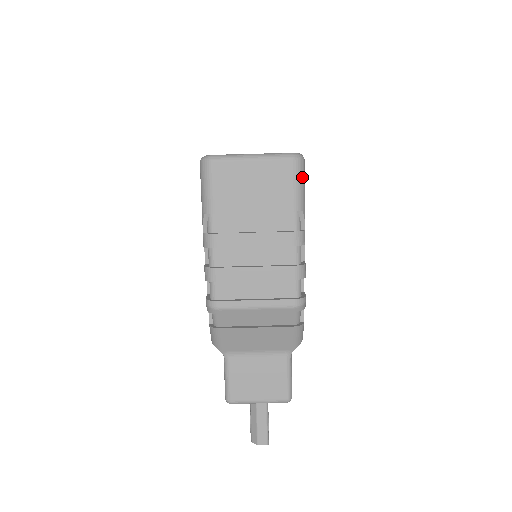
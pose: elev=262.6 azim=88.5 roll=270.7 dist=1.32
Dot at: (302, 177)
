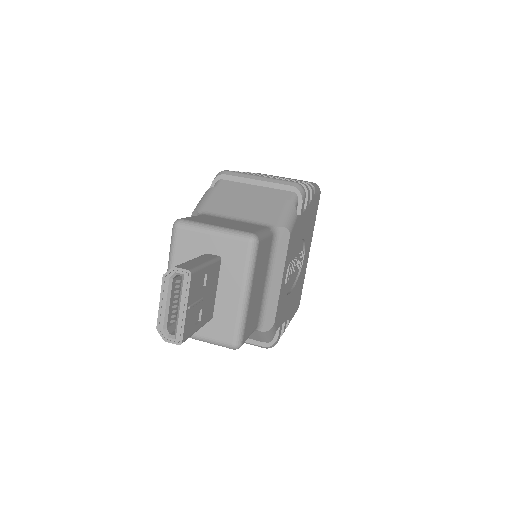
Dot at: (318, 188)
